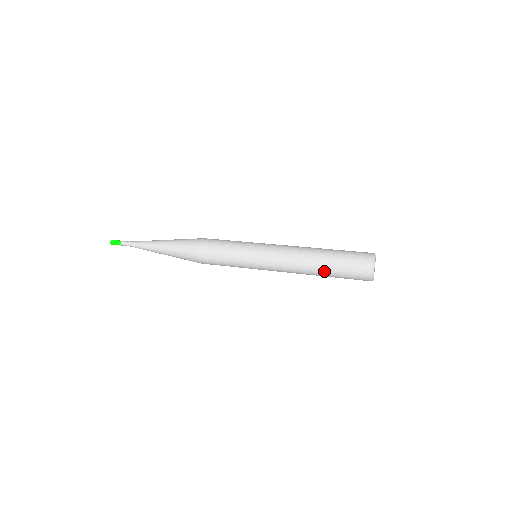
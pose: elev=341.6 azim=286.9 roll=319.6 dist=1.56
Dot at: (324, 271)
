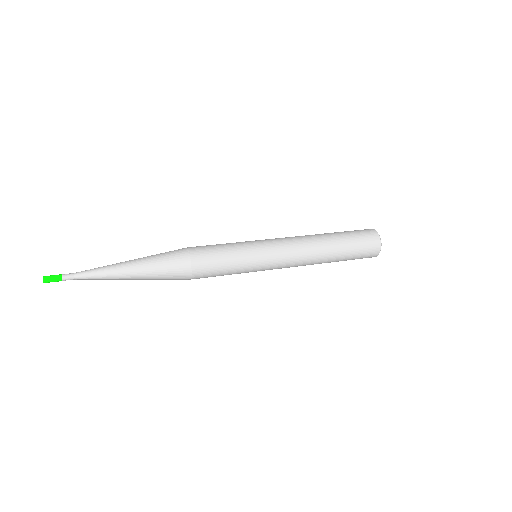
Dot at: (336, 258)
